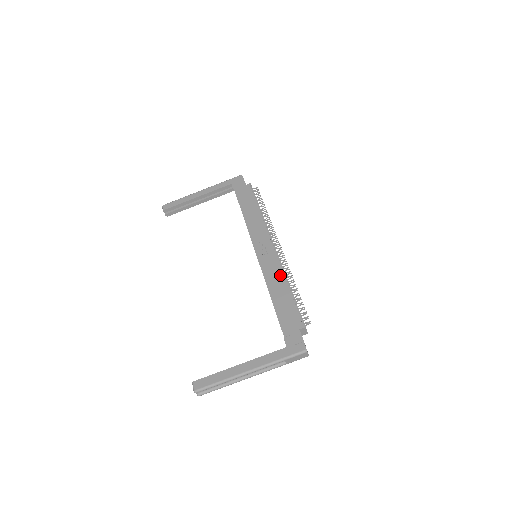
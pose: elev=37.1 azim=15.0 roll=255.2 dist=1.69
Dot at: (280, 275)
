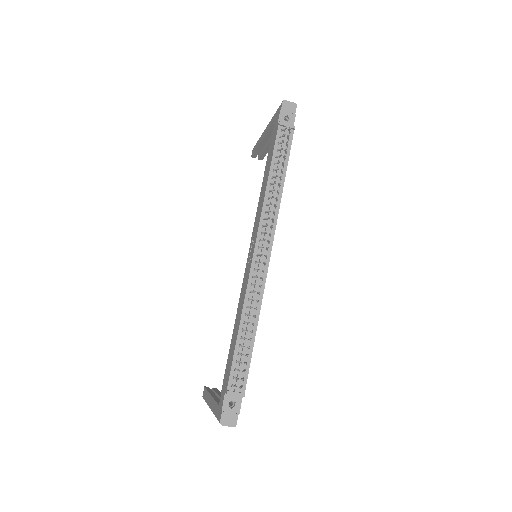
Dot at: (242, 303)
